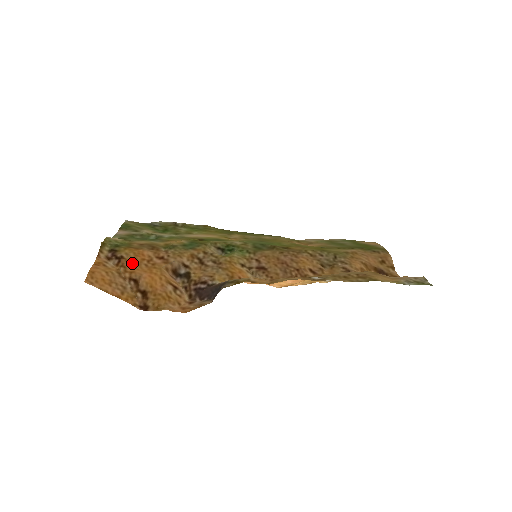
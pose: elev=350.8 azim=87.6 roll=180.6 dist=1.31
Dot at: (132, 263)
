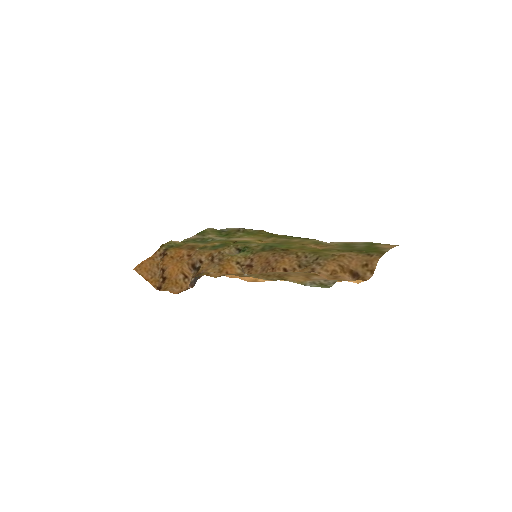
Dot at: (170, 258)
